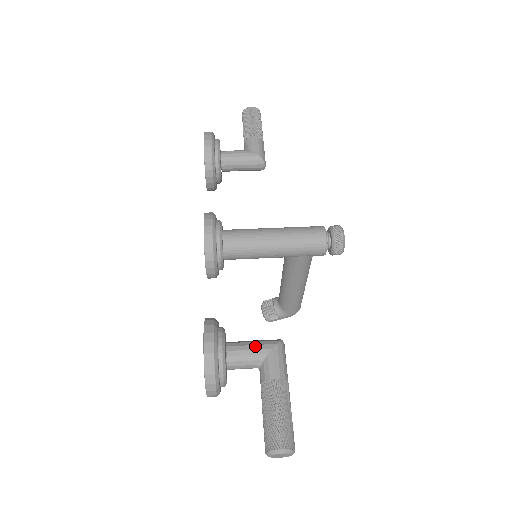
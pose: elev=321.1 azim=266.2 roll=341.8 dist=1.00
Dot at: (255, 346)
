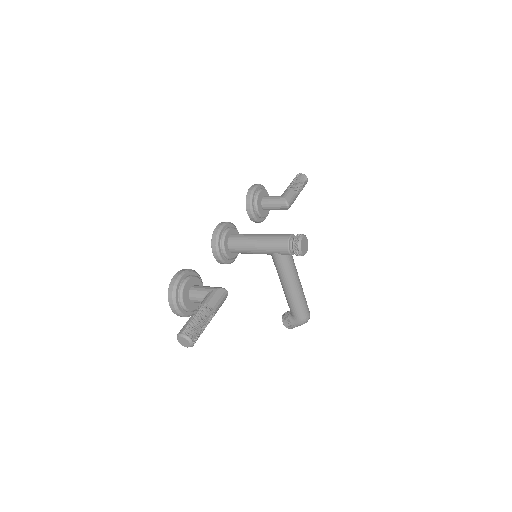
Dot at: (207, 287)
